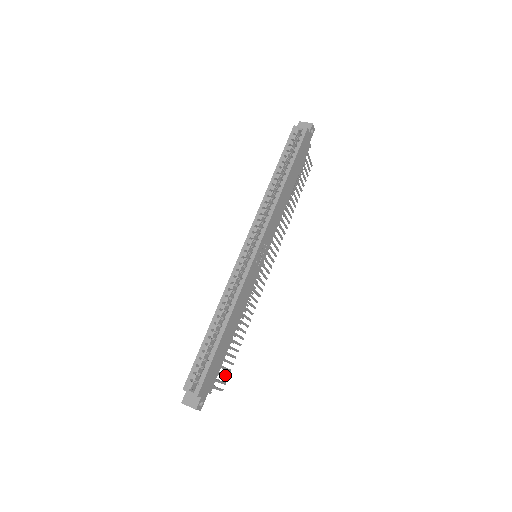
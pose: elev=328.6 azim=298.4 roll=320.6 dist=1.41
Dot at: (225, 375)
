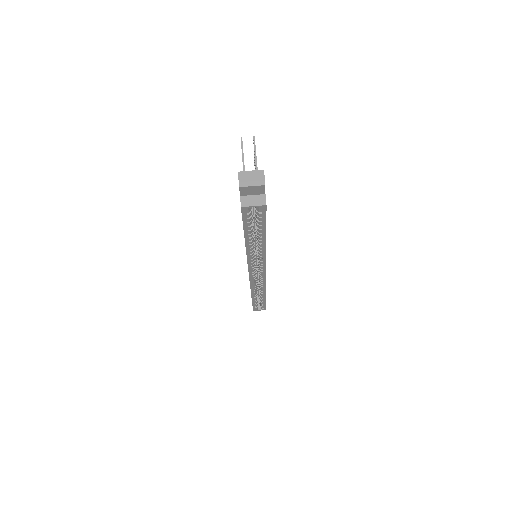
Dot at: occluded
